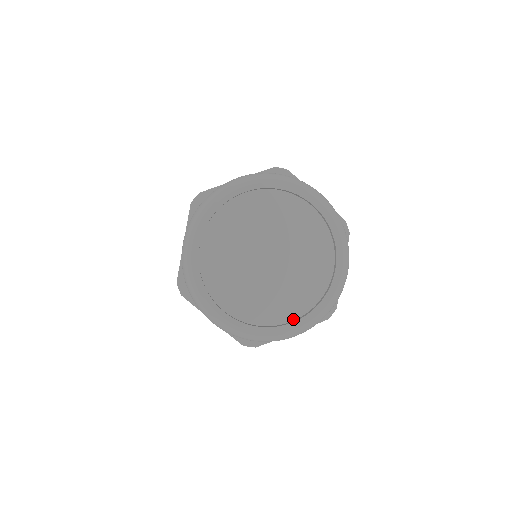
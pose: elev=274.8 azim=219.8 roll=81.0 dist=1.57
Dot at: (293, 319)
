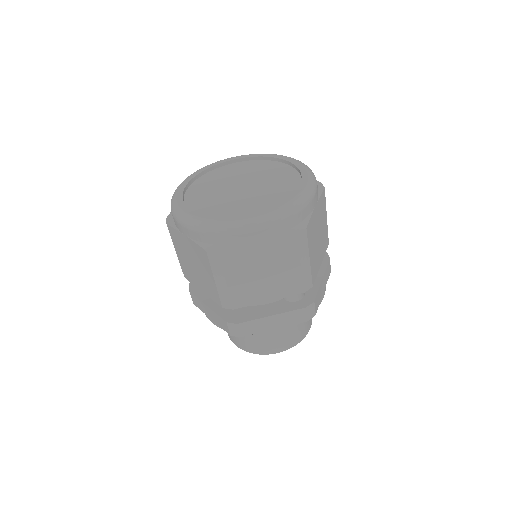
Dot at: occluded
